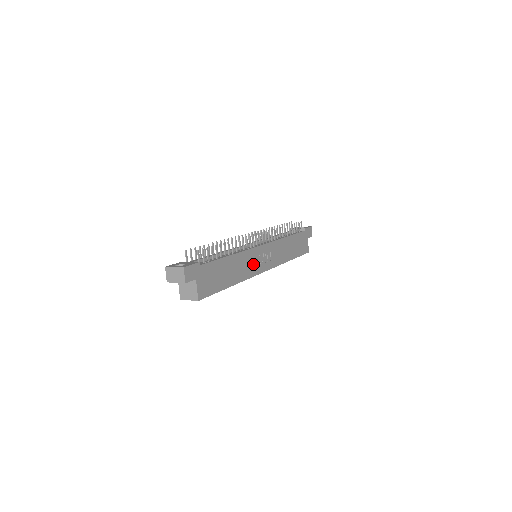
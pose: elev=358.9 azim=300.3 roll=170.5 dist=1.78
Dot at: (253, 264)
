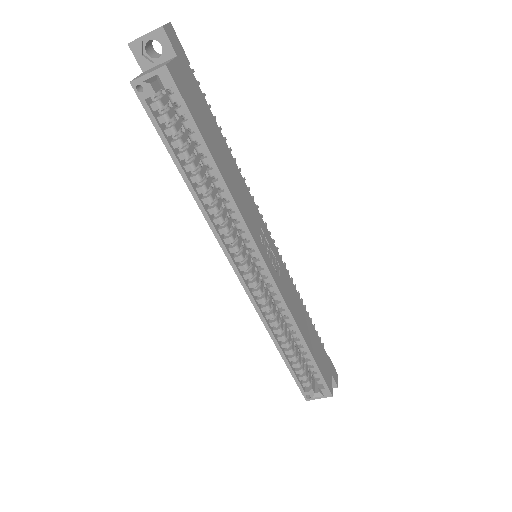
Dot at: (254, 224)
